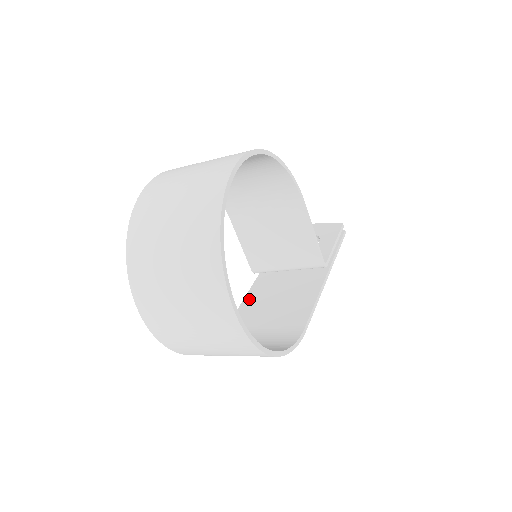
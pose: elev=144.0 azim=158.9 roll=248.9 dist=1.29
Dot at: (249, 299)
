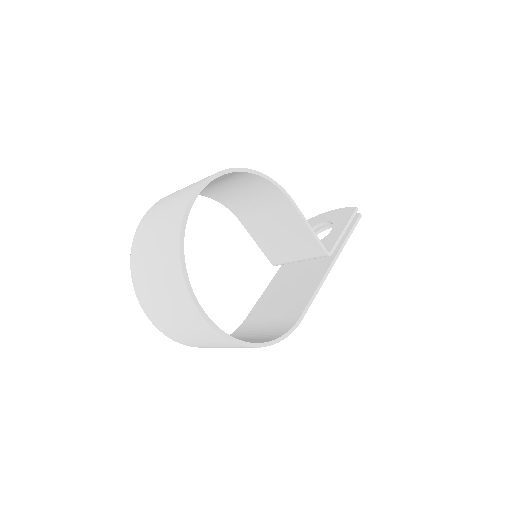
Dot at: (268, 291)
